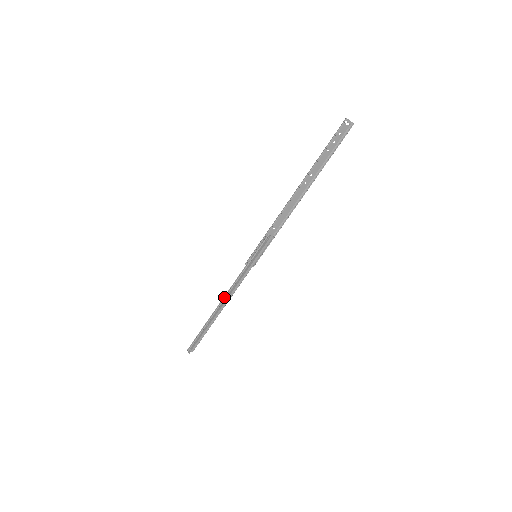
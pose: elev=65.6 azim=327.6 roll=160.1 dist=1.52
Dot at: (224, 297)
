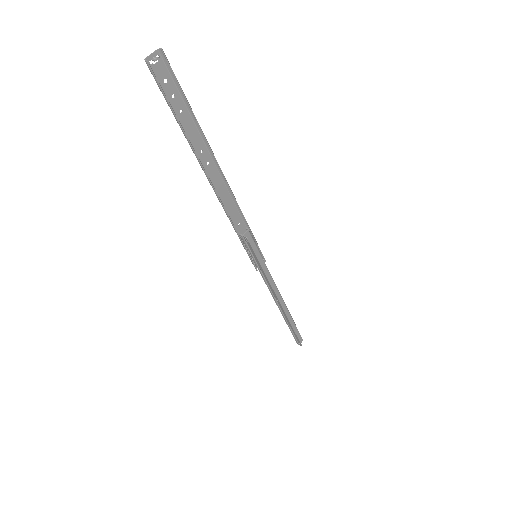
Dot at: occluded
